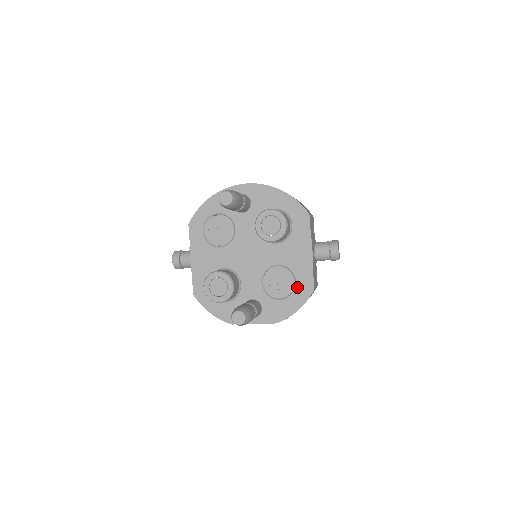
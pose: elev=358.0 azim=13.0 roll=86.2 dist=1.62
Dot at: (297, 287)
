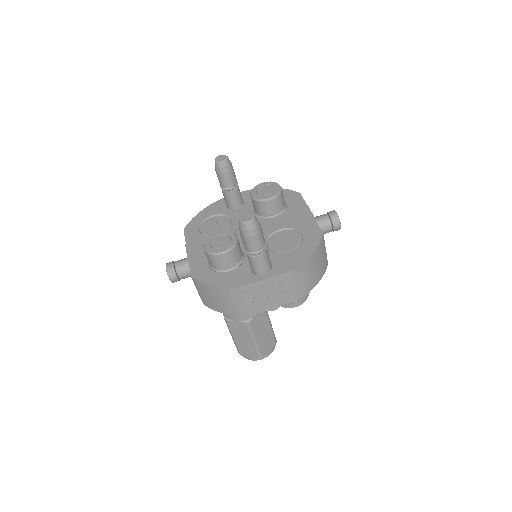
Dot at: (305, 238)
